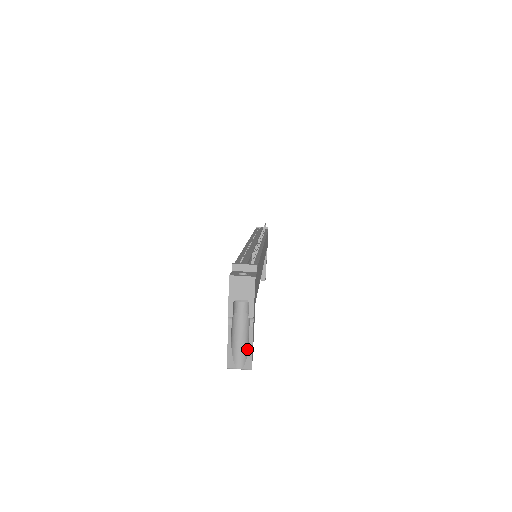
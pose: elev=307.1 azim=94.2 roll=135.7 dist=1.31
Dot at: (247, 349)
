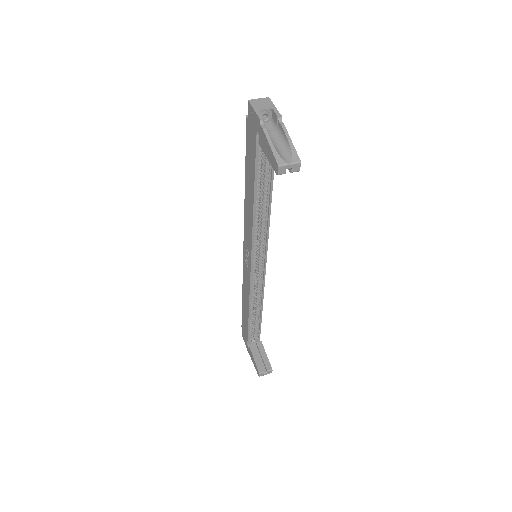
Dot at: (288, 146)
